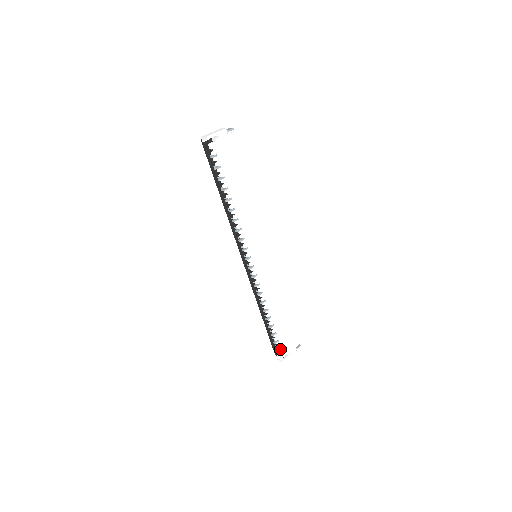
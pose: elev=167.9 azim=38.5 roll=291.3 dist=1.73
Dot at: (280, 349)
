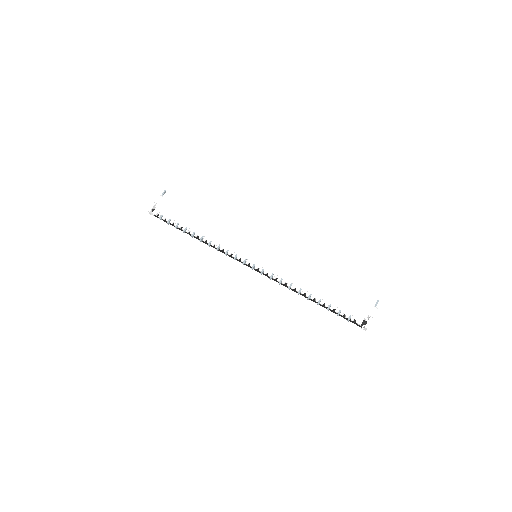
Dot at: (350, 317)
